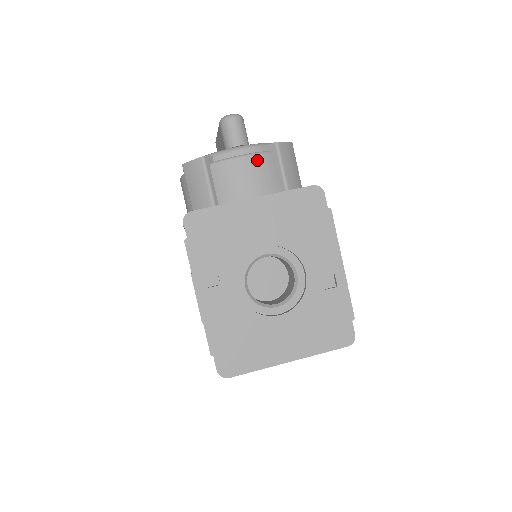
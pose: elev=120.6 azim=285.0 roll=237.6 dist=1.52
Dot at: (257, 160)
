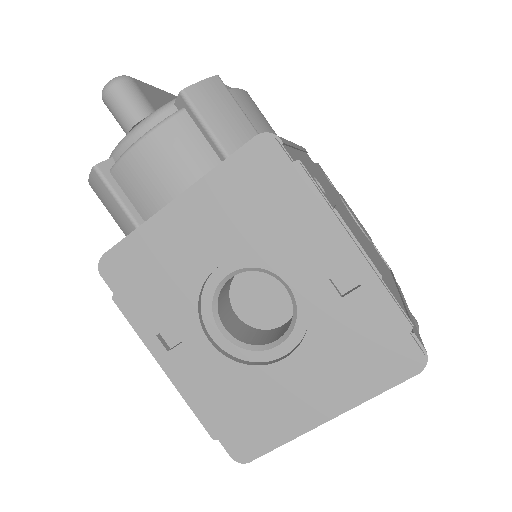
Dot at: (163, 135)
